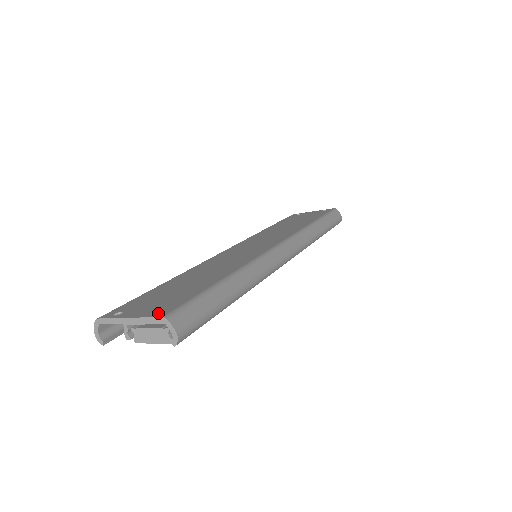
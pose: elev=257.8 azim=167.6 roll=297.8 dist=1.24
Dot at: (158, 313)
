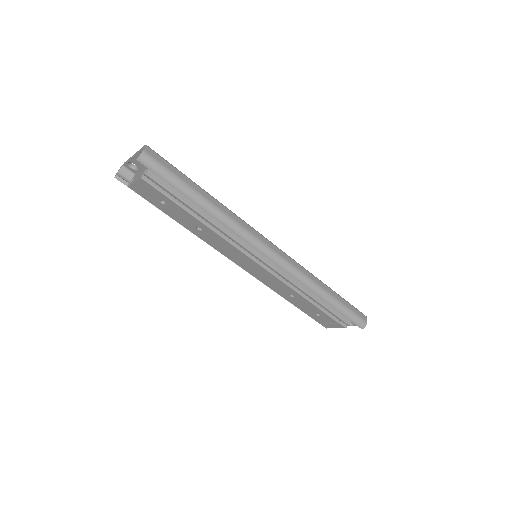
Dot at: occluded
